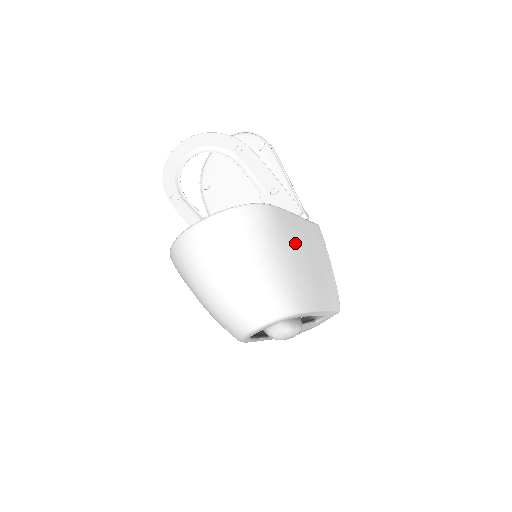
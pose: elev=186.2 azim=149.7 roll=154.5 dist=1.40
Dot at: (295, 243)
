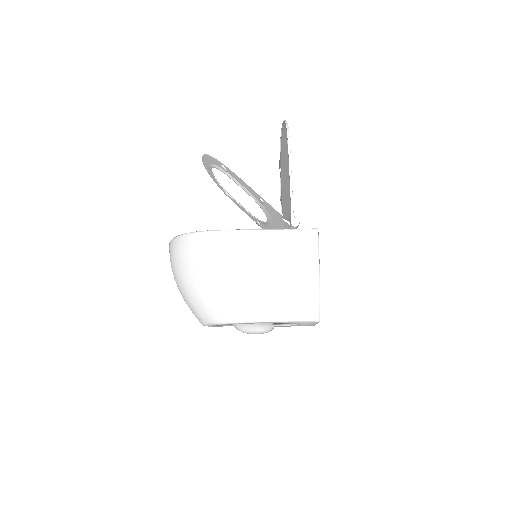
Dot at: (240, 262)
